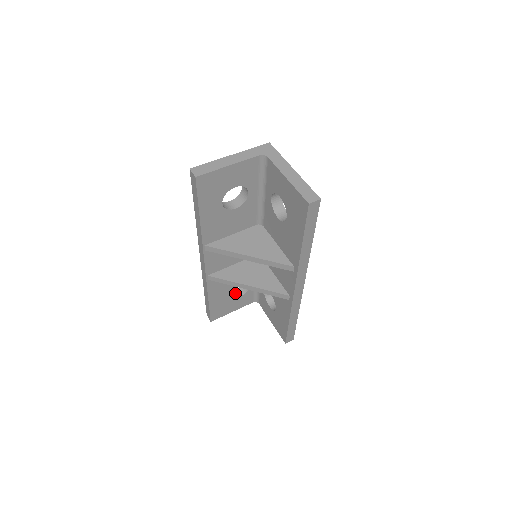
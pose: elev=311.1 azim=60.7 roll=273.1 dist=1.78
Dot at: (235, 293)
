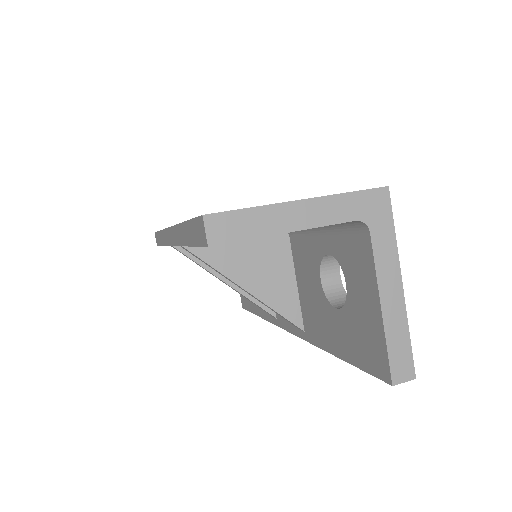
Dot at: occluded
